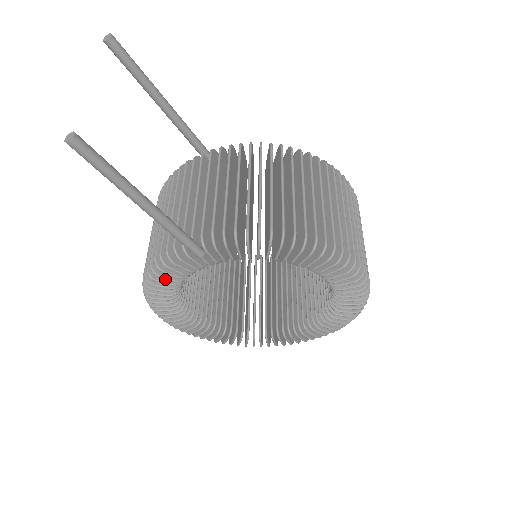
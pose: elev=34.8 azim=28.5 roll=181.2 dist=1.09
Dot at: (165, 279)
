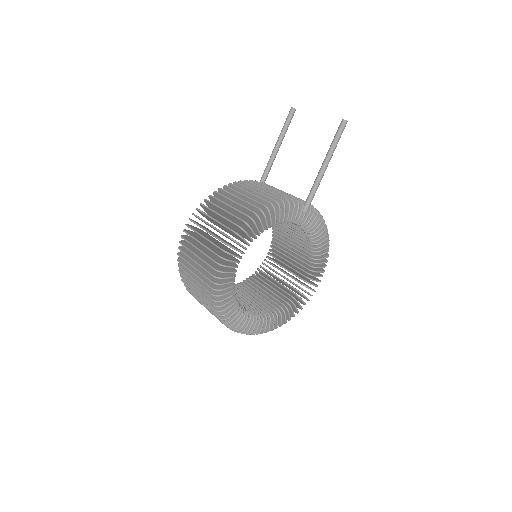
Dot at: (275, 215)
